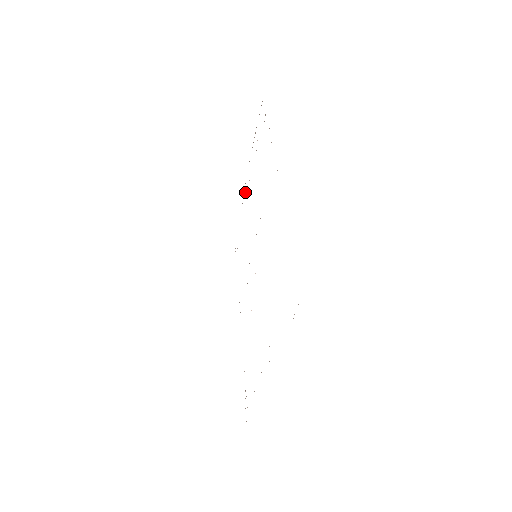
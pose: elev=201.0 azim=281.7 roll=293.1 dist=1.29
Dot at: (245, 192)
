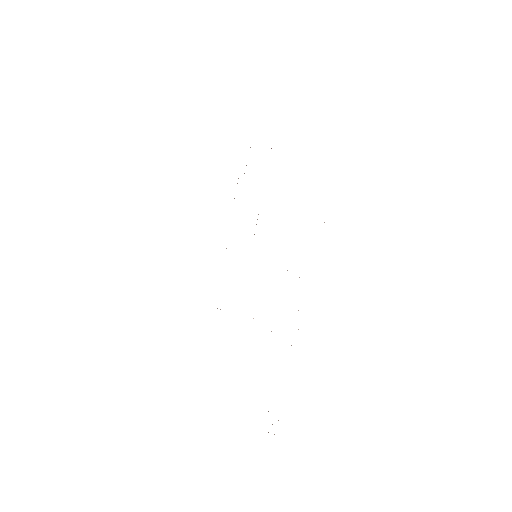
Dot at: occluded
